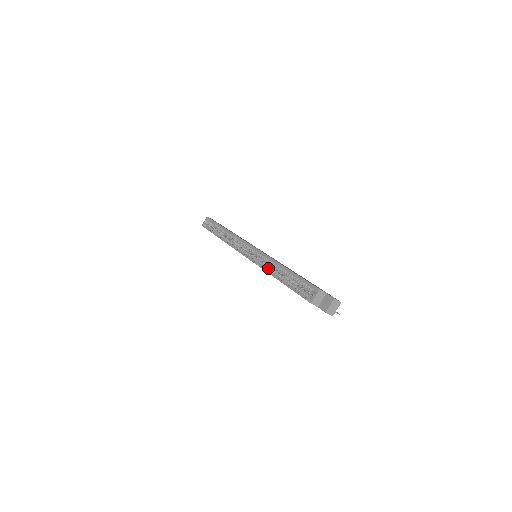
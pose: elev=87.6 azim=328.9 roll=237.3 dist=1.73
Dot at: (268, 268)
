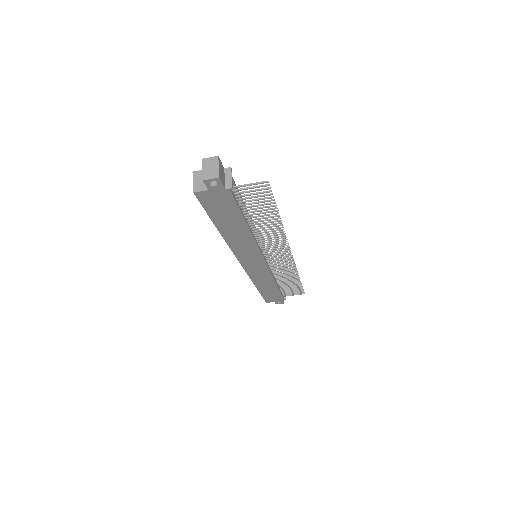
Dot at: occluded
